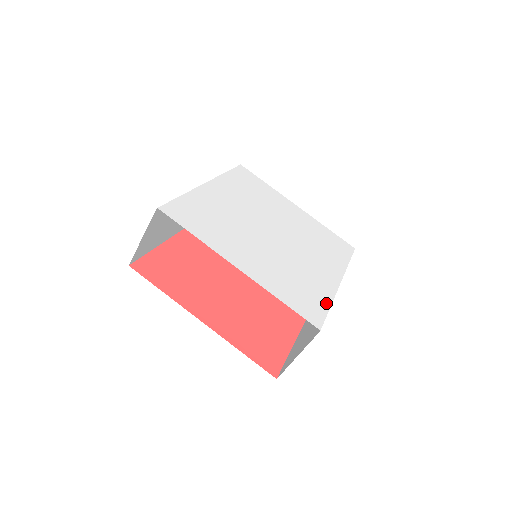
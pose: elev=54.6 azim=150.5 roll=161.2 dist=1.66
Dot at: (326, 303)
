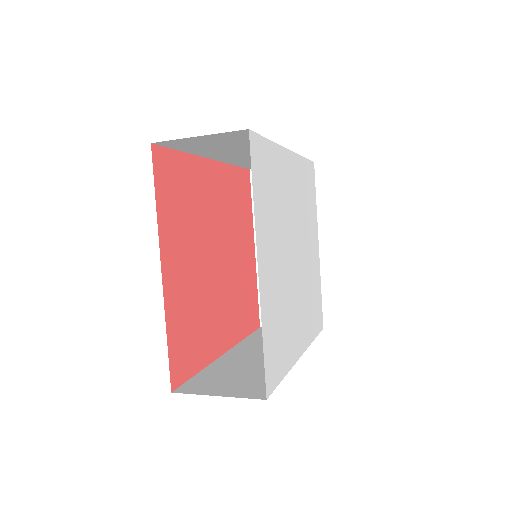
Dot at: (284, 370)
